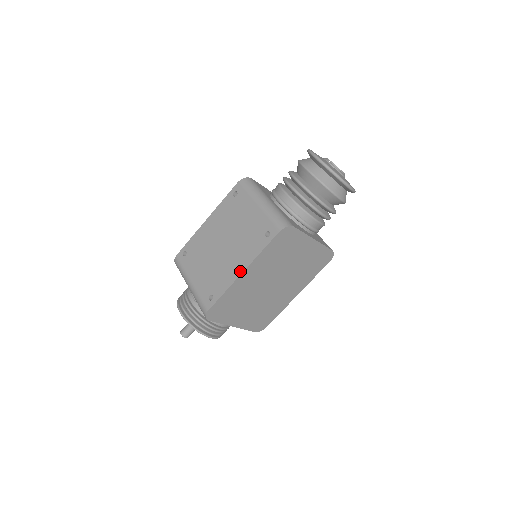
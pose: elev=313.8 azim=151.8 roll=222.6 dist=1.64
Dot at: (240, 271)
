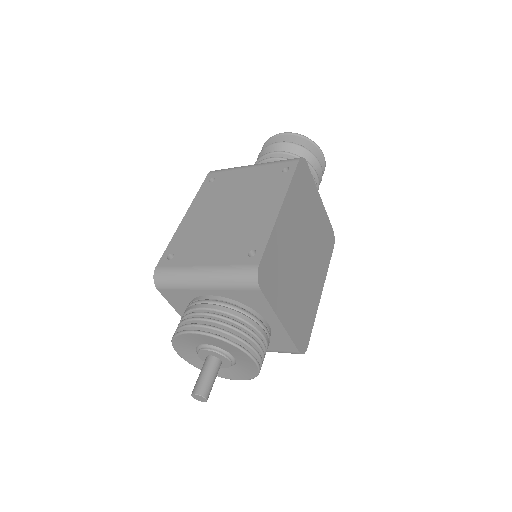
Dot at: (276, 208)
